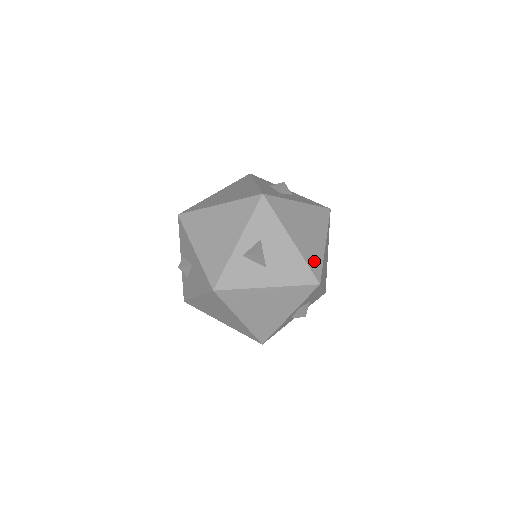
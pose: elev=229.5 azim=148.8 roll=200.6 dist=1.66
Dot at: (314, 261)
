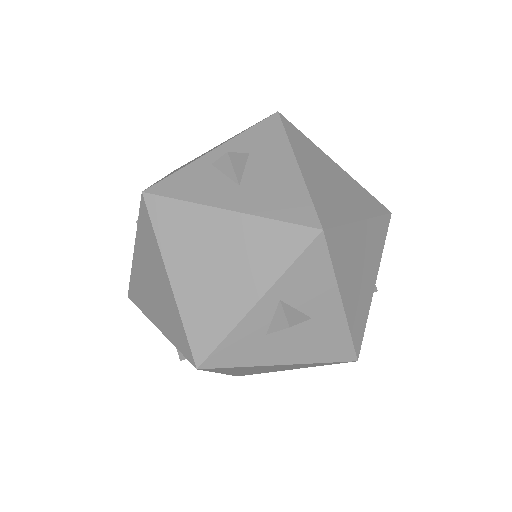
Dot at: (327, 208)
